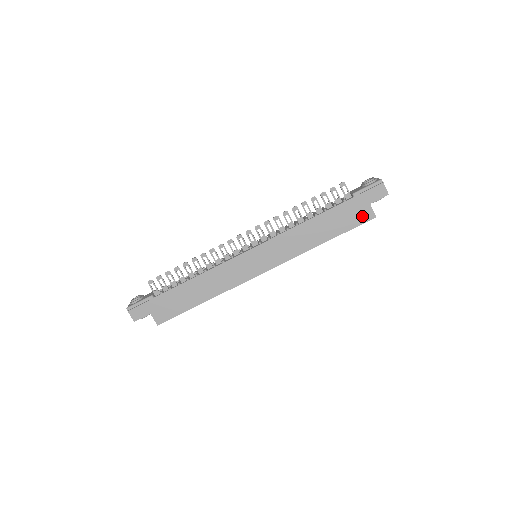
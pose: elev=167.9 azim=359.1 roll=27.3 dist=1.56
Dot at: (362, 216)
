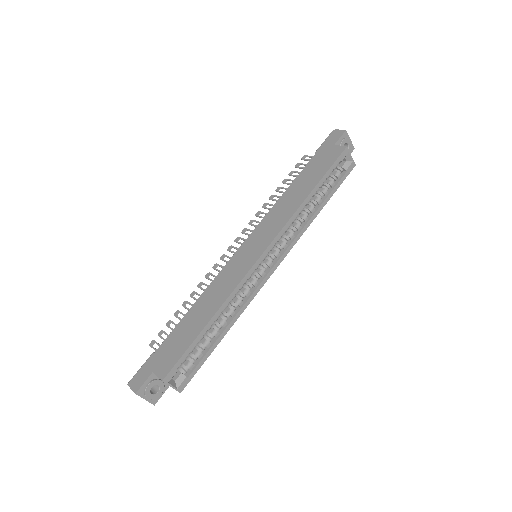
Dot at: (333, 155)
